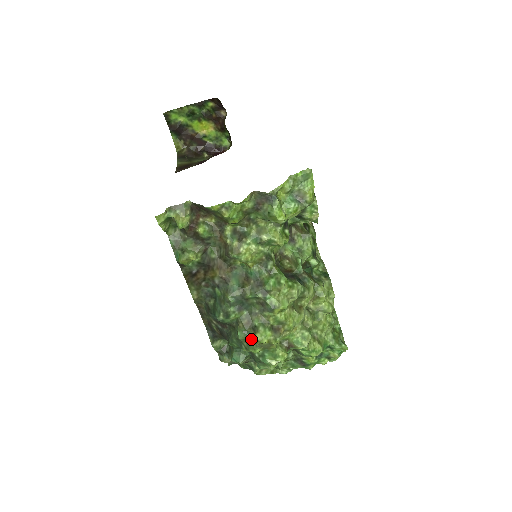
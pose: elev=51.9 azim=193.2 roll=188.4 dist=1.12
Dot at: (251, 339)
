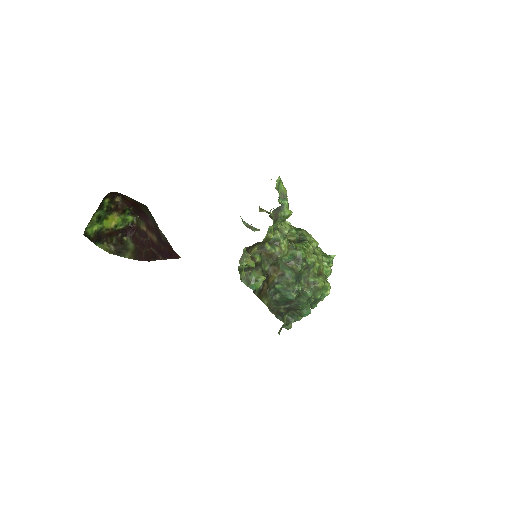
Dot at: (316, 290)
